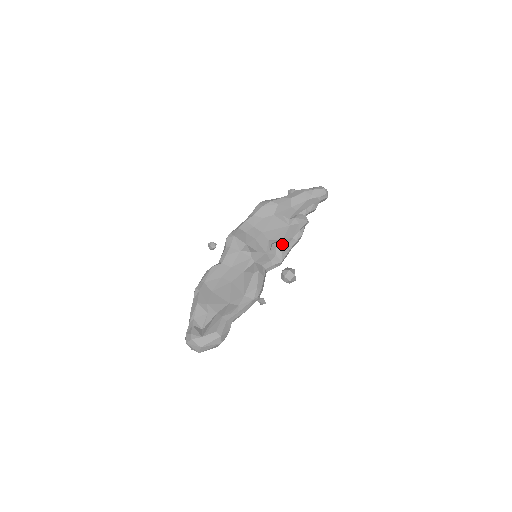
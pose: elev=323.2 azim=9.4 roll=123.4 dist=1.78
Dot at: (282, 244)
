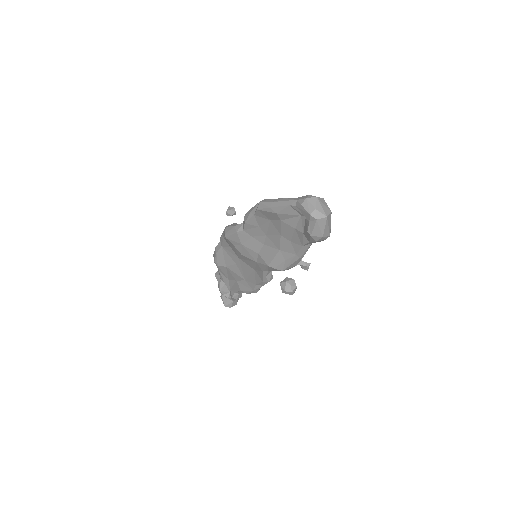
Dot at: occluded
